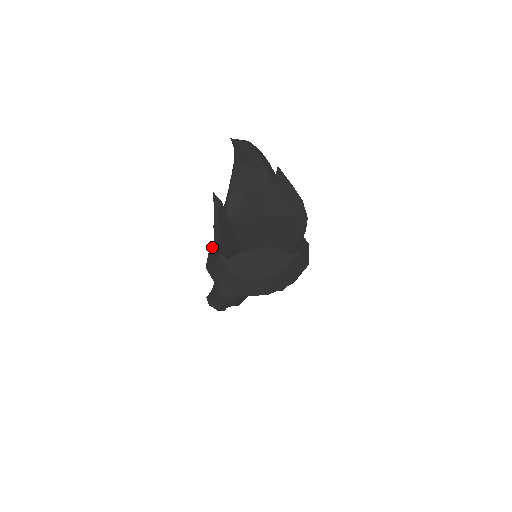
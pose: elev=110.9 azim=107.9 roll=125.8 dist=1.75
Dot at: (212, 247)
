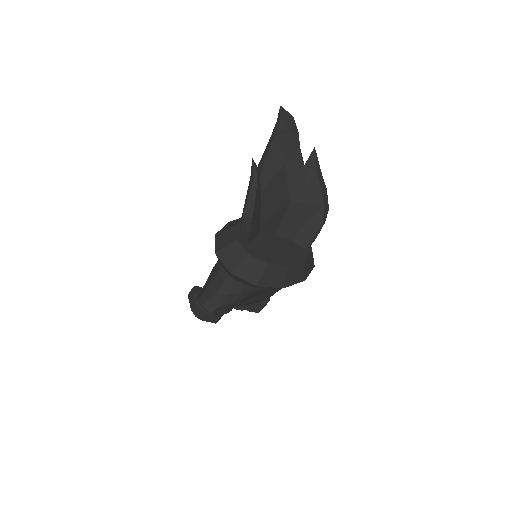
Dot at: (220, 233)
